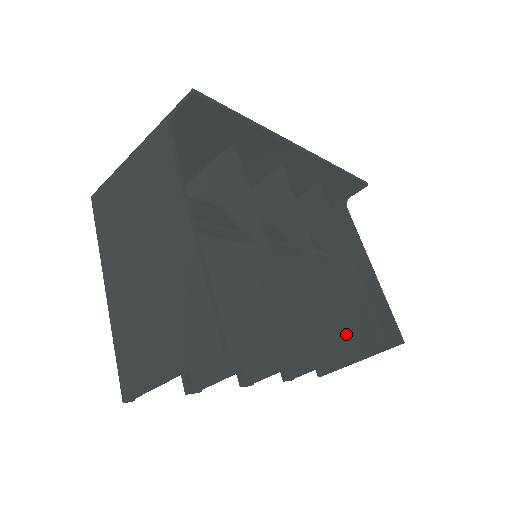
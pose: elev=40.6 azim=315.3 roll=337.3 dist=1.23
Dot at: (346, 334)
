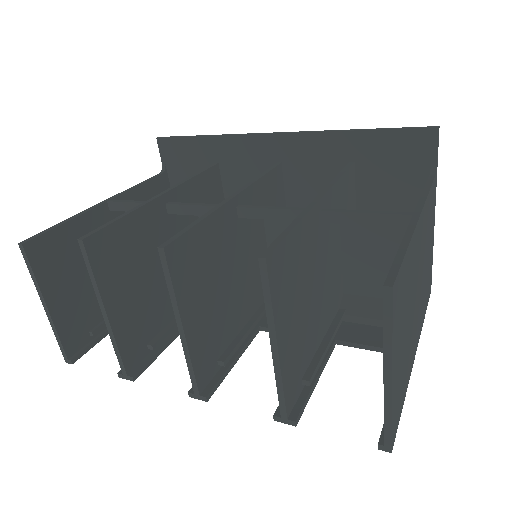
Dot at: occluded
